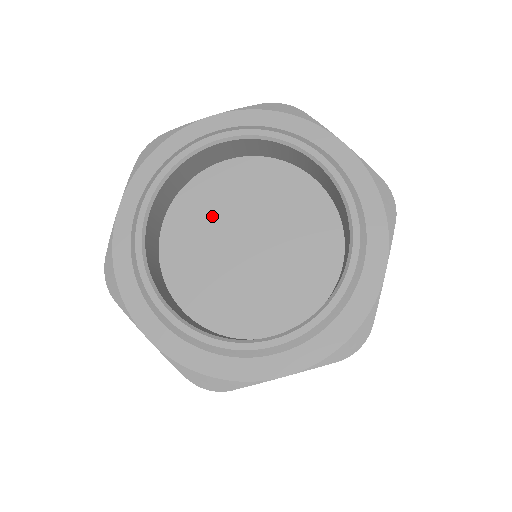
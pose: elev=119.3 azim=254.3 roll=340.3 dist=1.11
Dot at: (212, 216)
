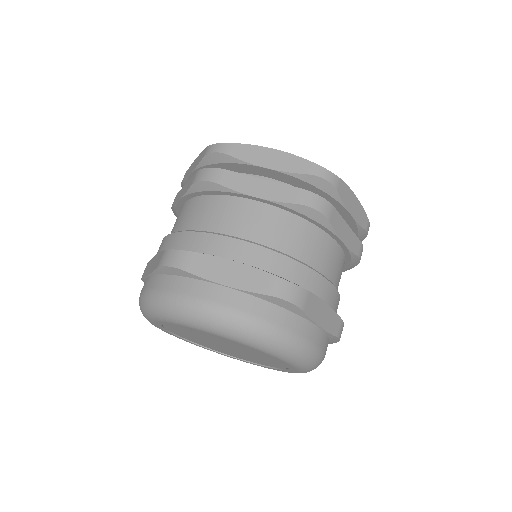
Dot at: occluded
